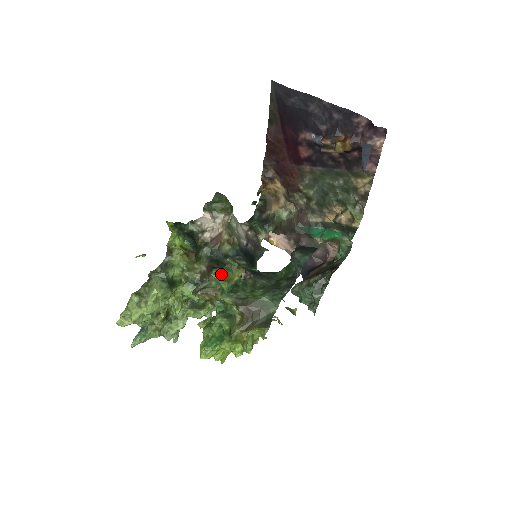
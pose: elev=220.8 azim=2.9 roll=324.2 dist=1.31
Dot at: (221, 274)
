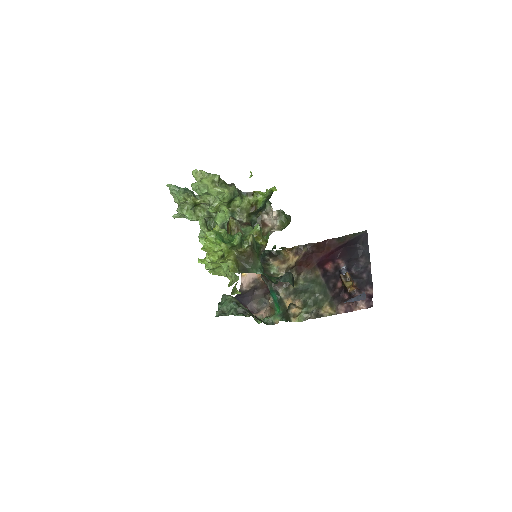
Dot at: (261, 231)
